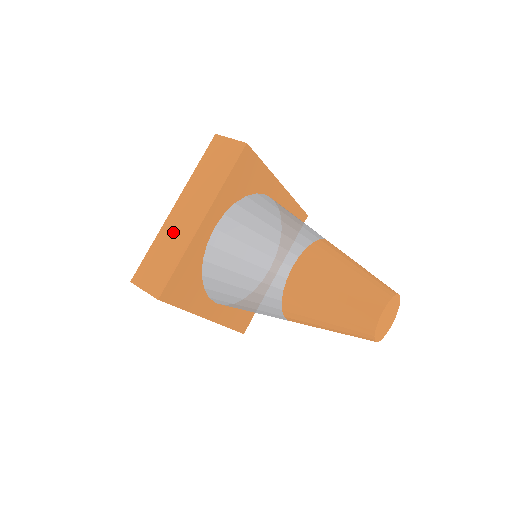
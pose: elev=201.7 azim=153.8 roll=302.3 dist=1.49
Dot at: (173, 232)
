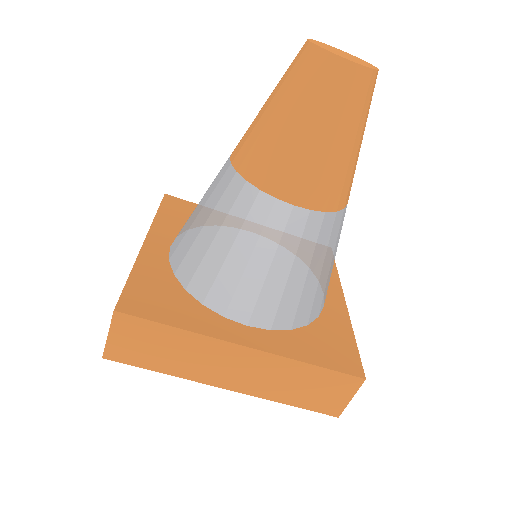
Dot at: occluded
